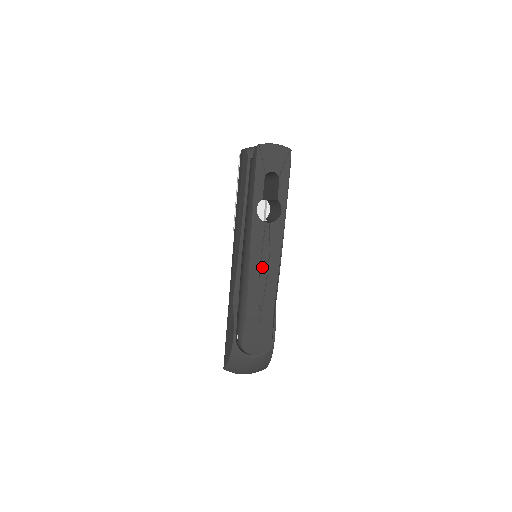
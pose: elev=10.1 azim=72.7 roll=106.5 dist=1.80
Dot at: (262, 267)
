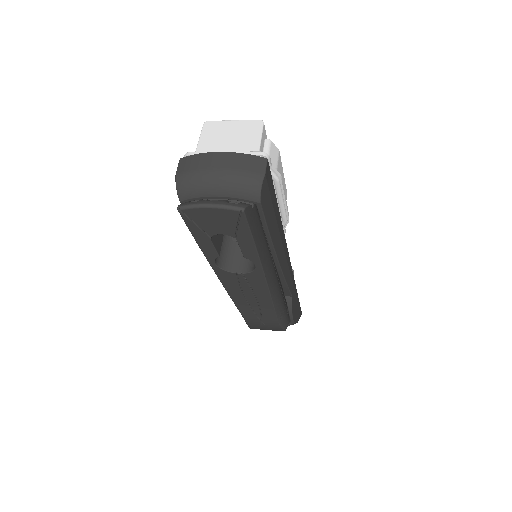
Dot at: (248, 299)
